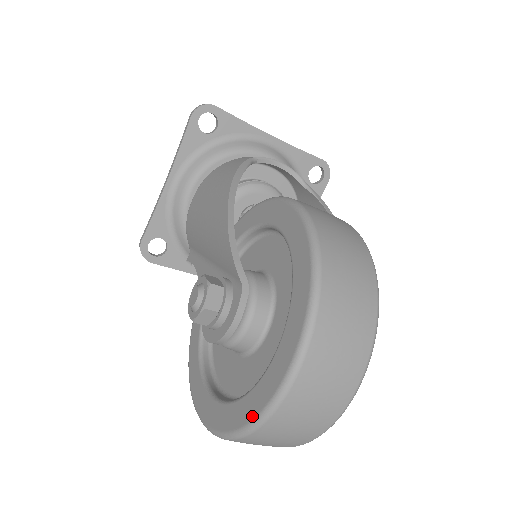
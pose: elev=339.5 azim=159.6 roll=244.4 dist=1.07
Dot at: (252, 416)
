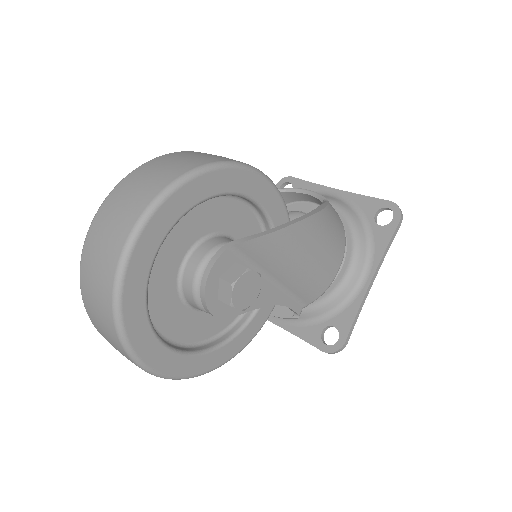
Dot at: occluded
